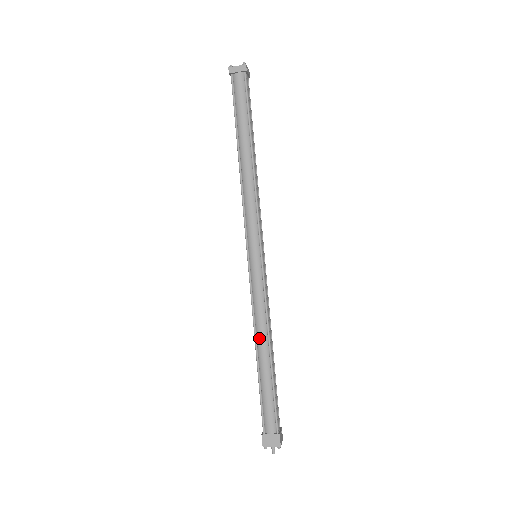
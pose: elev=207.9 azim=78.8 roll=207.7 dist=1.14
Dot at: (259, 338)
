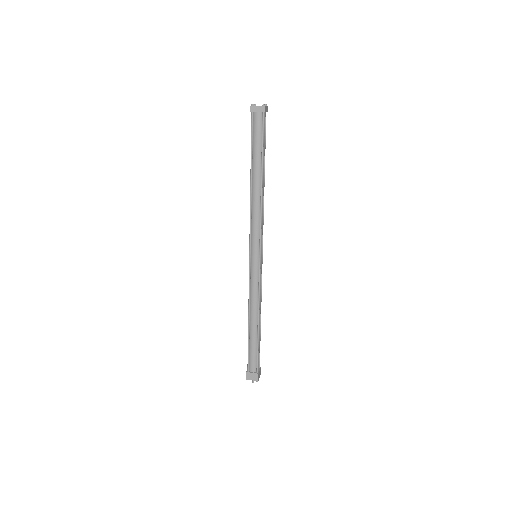
Dot at: (252, 313)
